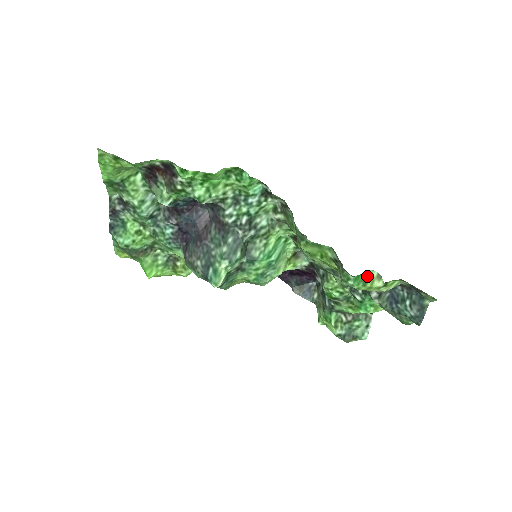
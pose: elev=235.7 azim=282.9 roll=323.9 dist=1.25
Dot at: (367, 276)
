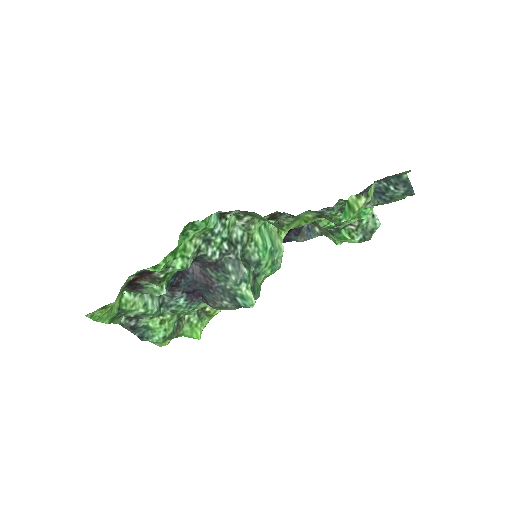
Dot at: (350, 205)
